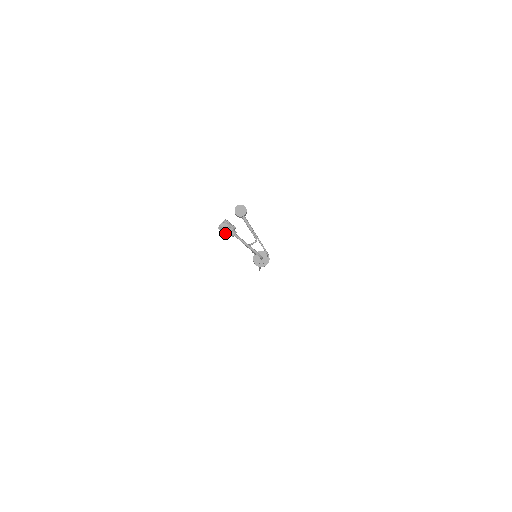
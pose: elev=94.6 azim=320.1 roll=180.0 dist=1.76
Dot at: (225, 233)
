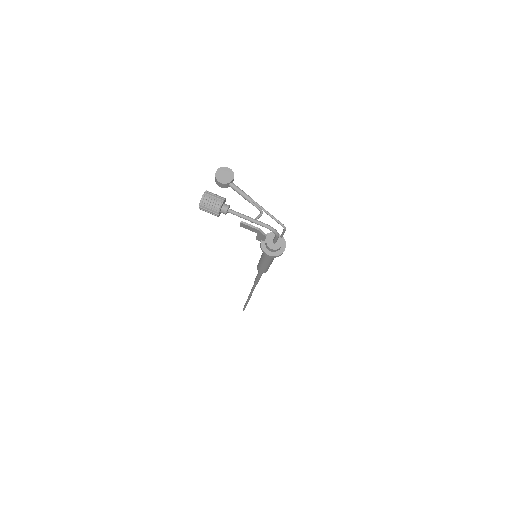
Dot at: (212, 210)
